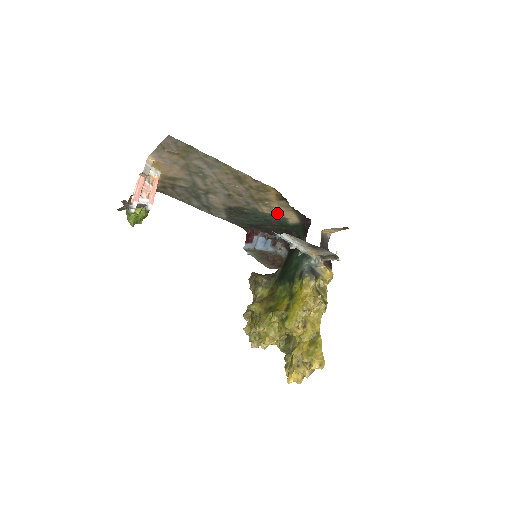
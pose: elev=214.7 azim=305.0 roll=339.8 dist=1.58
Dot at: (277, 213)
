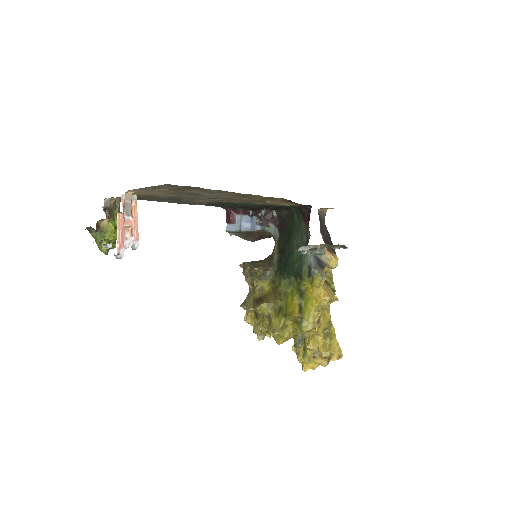
Dot at: occluded
